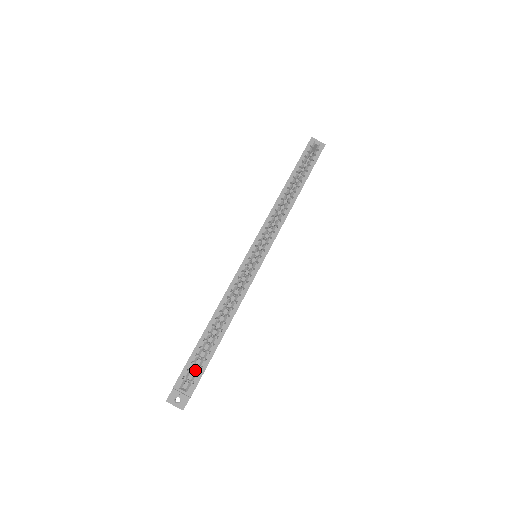
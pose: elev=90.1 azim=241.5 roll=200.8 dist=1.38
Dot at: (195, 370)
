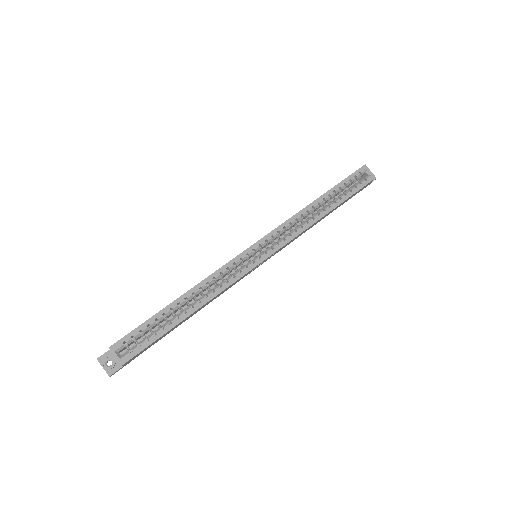
Dot at: occluded
